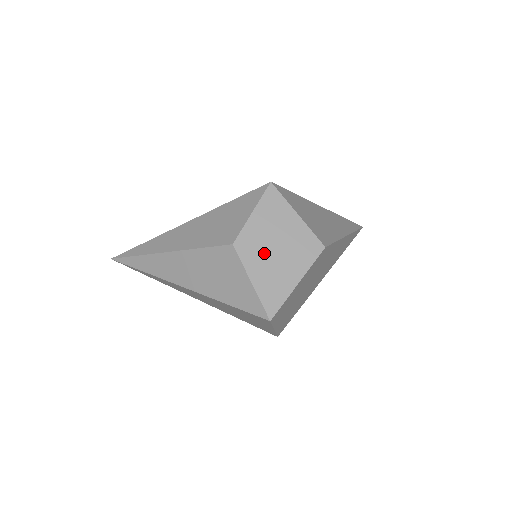
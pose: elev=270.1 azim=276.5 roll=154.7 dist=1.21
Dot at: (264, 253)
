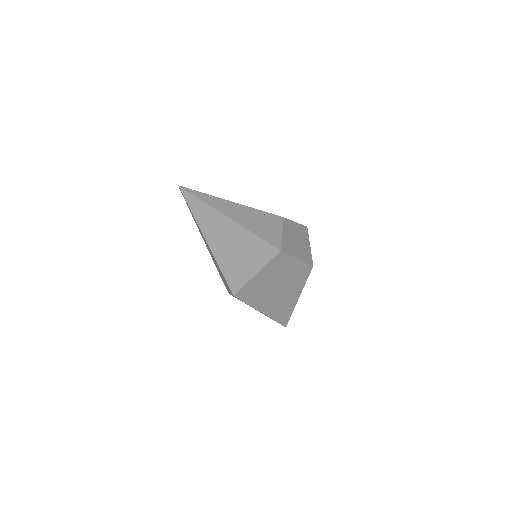
Dot at: (292, 235)
